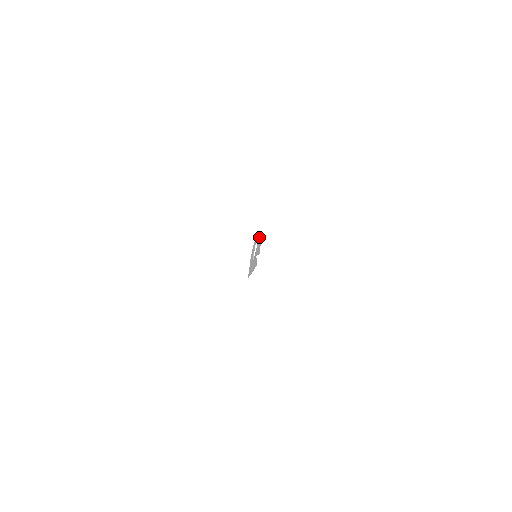
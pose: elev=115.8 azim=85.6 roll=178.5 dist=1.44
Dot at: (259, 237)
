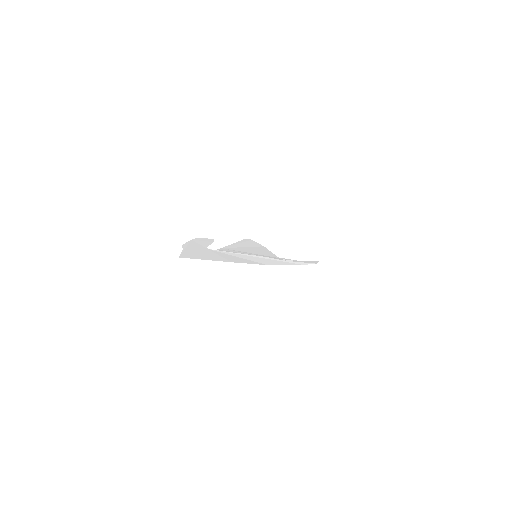
Dot at: (243, 242)
